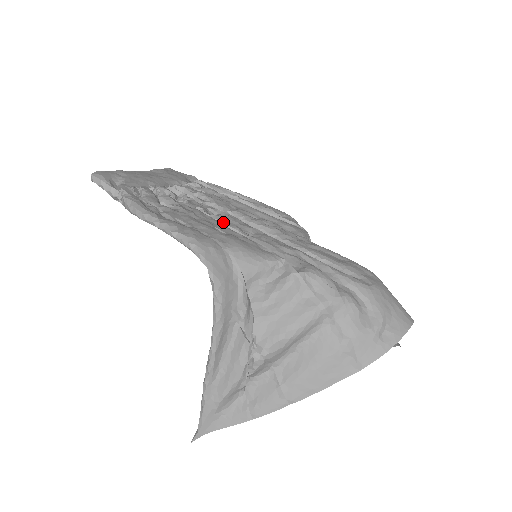
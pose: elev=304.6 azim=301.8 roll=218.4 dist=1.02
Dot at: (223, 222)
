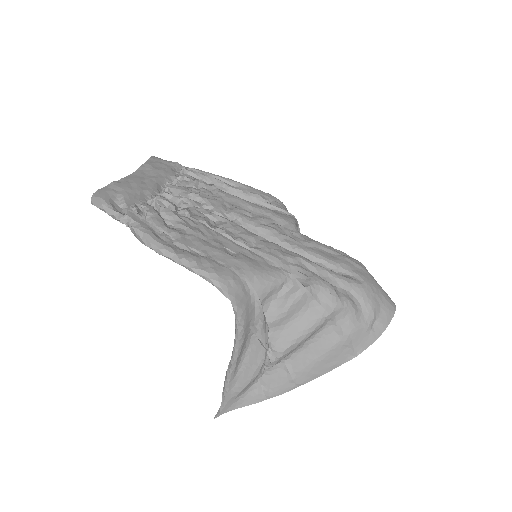
Dot at: (228, 236)
